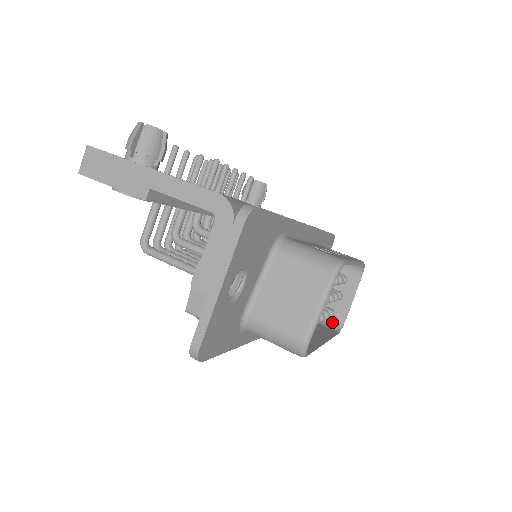
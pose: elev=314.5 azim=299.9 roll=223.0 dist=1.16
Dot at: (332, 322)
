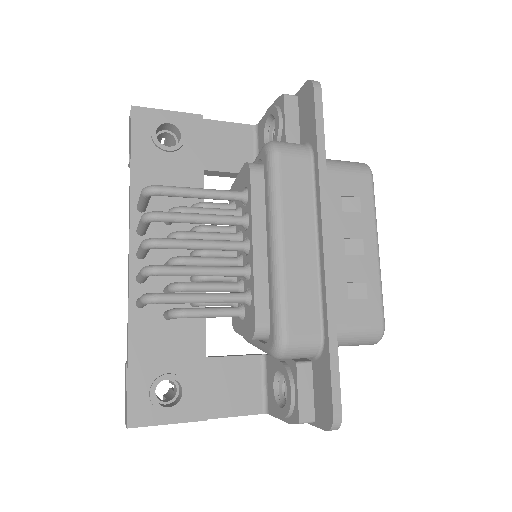
Dot at: (368, 337)
